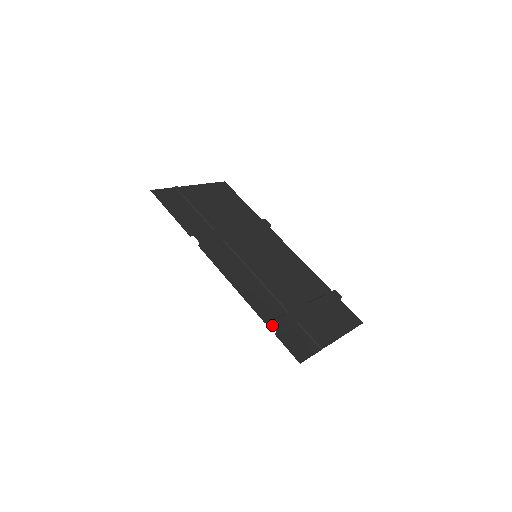
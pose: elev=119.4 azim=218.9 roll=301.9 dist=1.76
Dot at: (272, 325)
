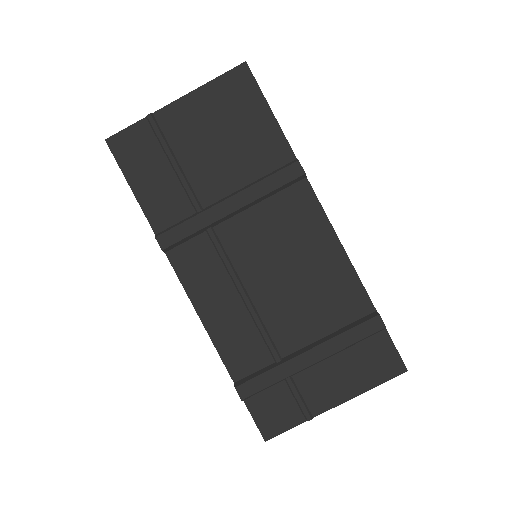
Dot at: (238, 392)
